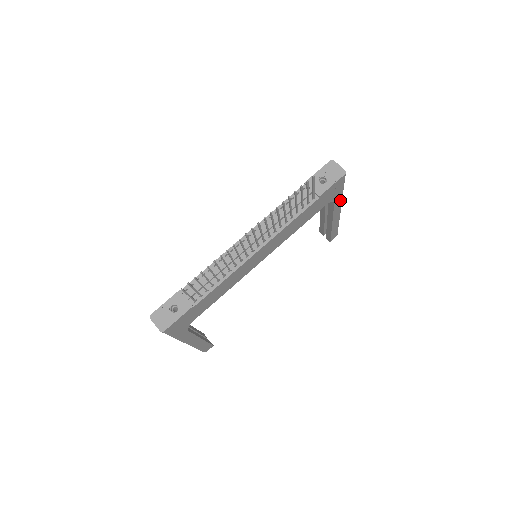
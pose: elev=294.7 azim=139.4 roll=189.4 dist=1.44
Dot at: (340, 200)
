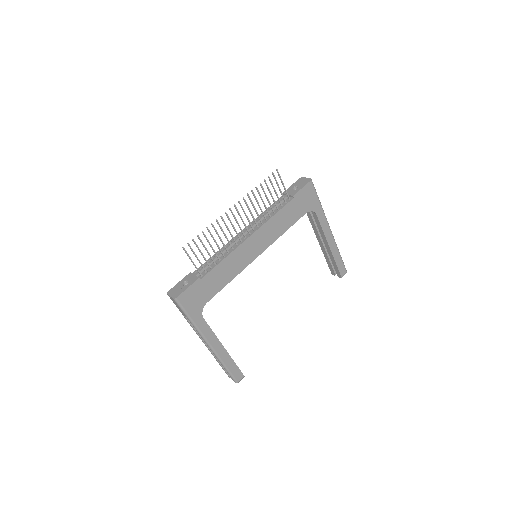
Dot at: (323, 215)
